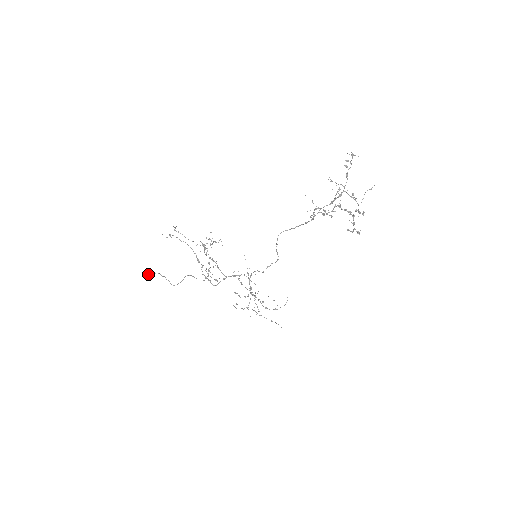
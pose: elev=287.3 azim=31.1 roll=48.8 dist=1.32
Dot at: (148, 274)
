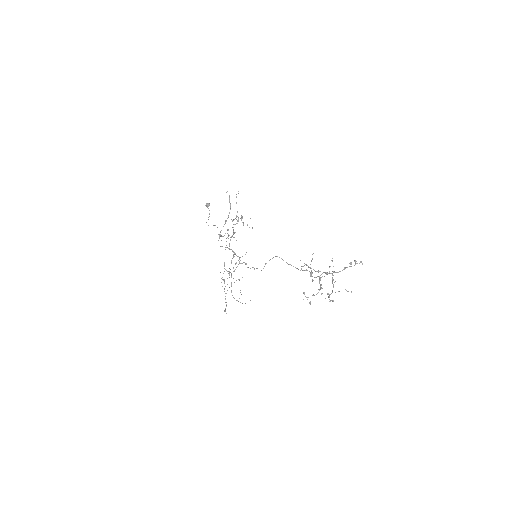
Dot at: (206, 205)
